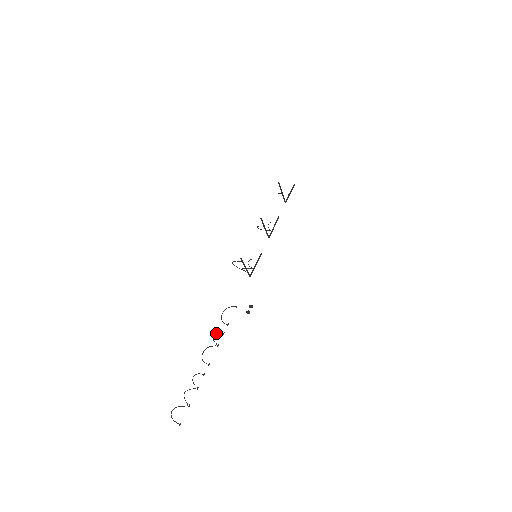
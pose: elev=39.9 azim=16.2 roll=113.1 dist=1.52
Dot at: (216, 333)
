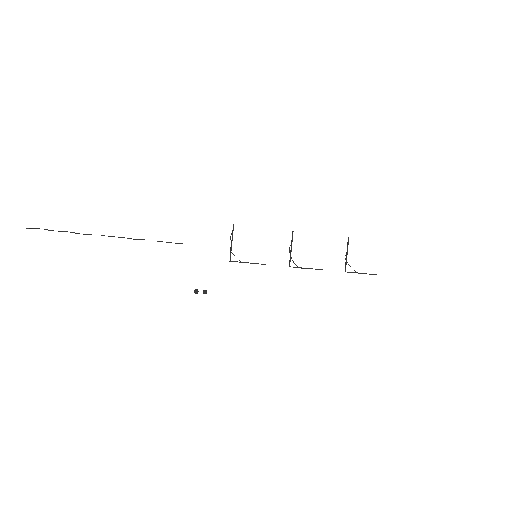
Dot at: occluded
